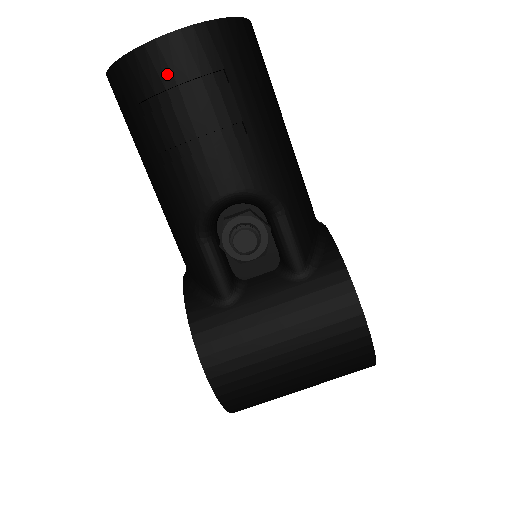
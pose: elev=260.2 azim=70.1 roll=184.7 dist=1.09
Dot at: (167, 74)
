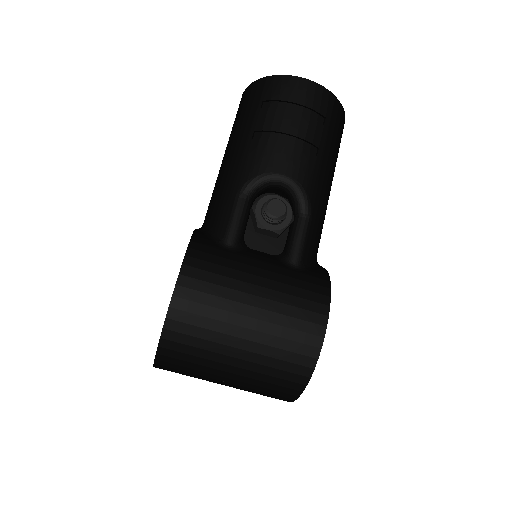
Dot at: (294, 95)
